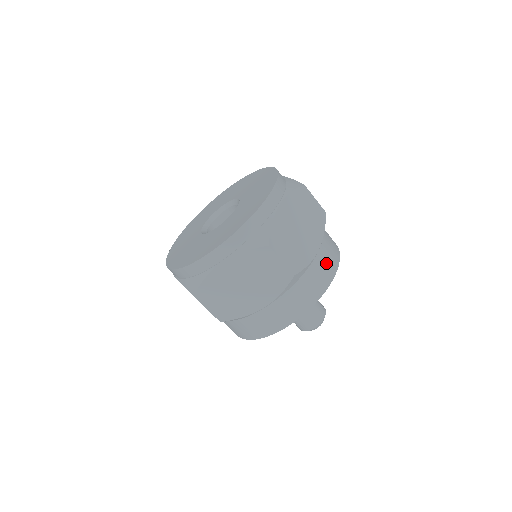
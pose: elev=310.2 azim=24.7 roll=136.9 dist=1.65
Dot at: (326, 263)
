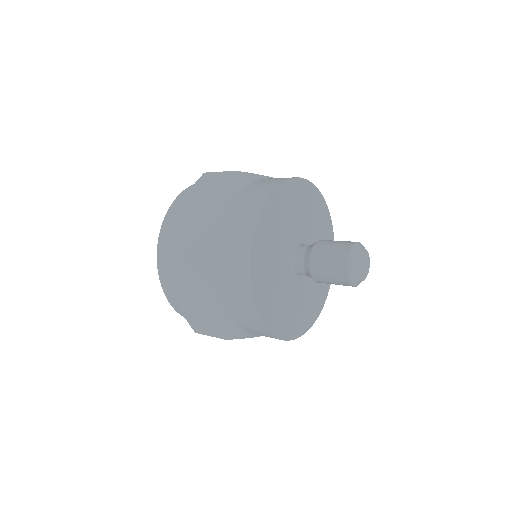
Dot at: occluded
